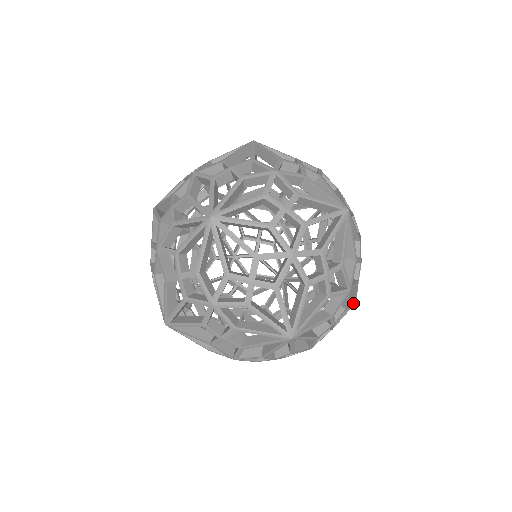
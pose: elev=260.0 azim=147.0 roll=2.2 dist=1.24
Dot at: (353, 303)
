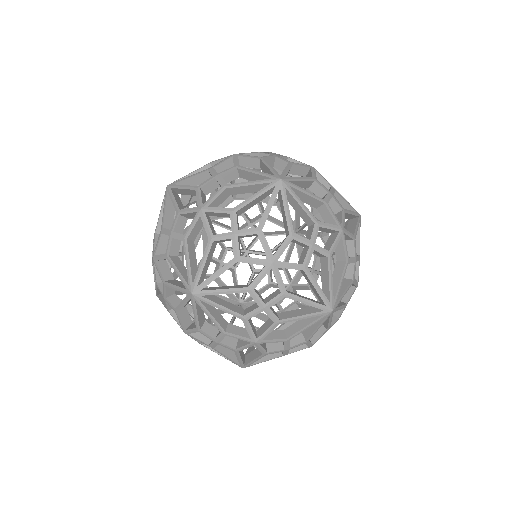
Dot at: occluded
